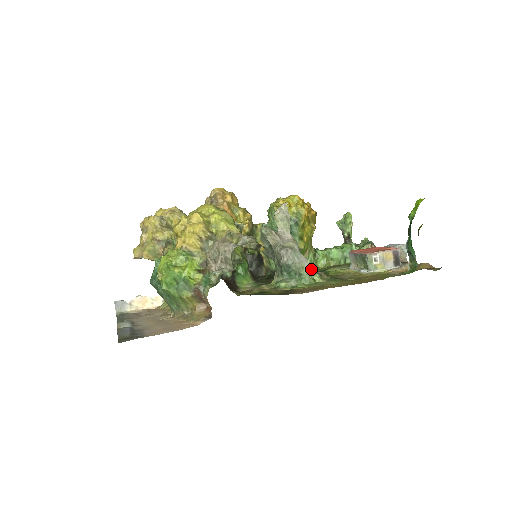
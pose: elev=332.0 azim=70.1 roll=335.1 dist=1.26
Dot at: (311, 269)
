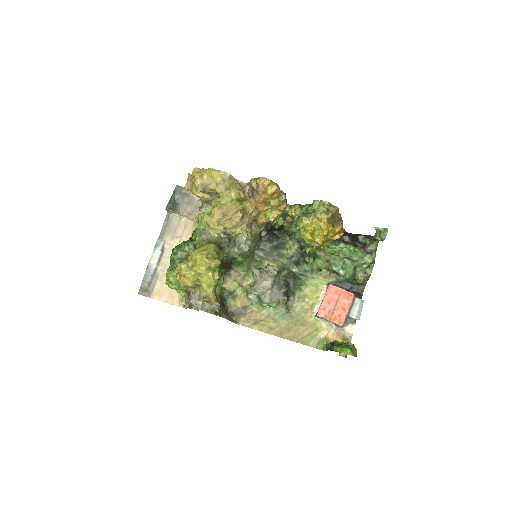
Dot at: (272, 301)
